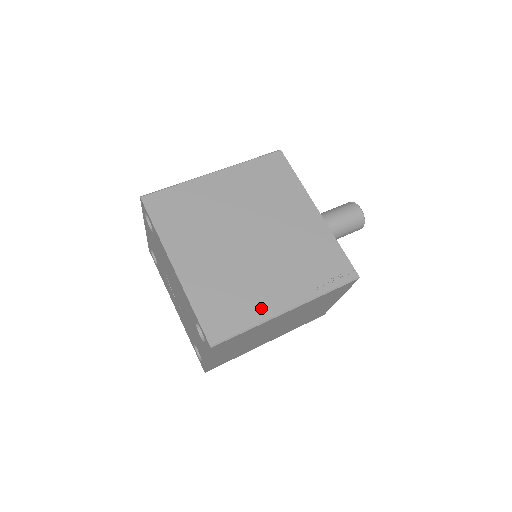
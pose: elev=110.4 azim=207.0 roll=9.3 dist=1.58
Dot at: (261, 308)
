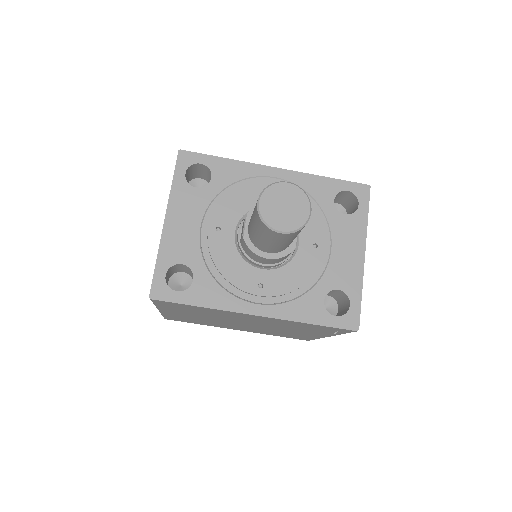
Dot at: occluded
